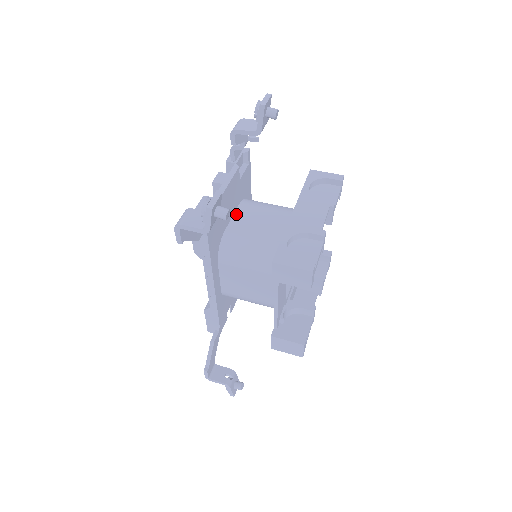
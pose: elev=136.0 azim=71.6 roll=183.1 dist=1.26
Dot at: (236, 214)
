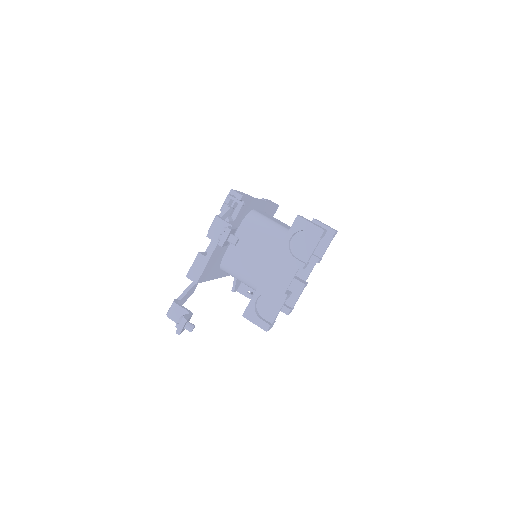
Dot at: occluded
